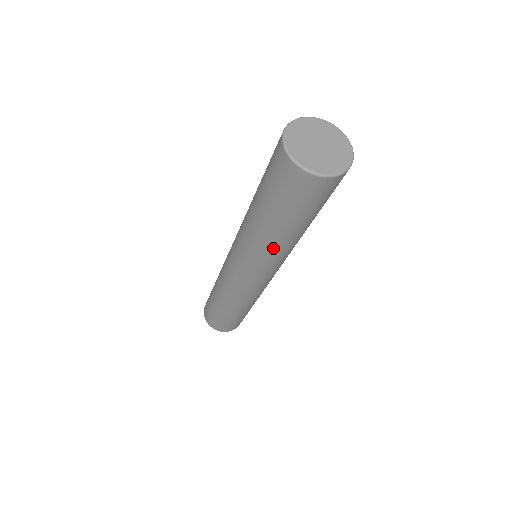
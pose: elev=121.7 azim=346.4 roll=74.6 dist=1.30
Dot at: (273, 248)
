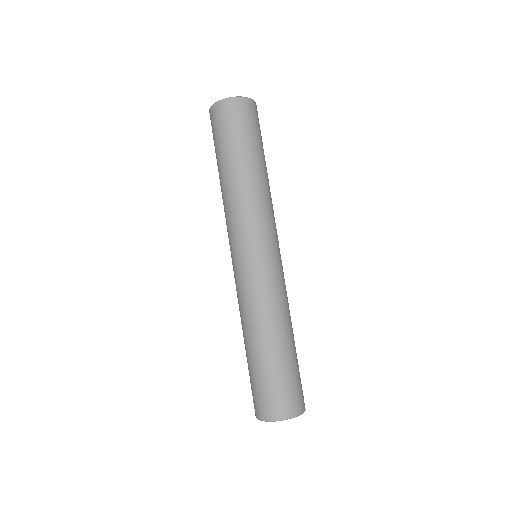
Dot at: (226, 197)
